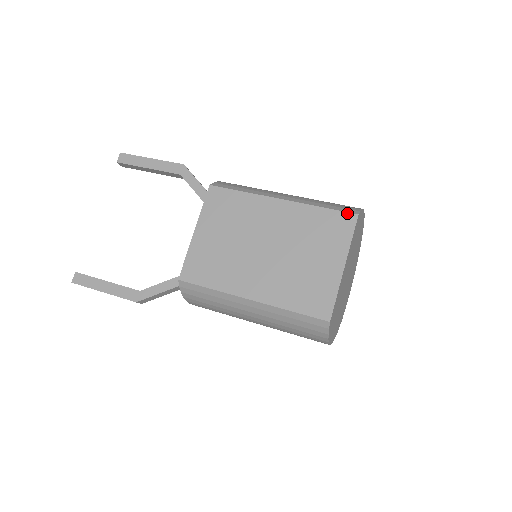
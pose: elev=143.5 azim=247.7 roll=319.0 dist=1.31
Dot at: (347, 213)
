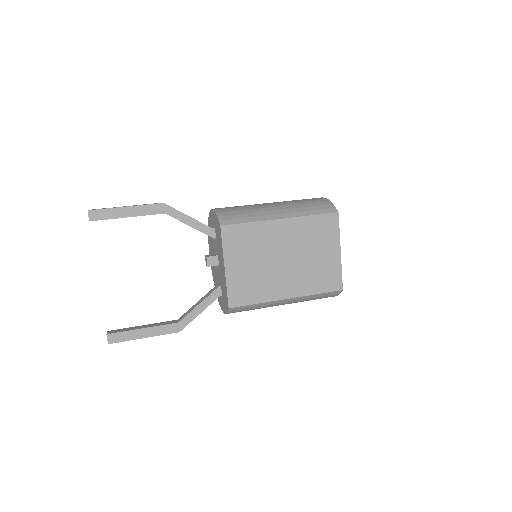
Dot at: (331, 214)
